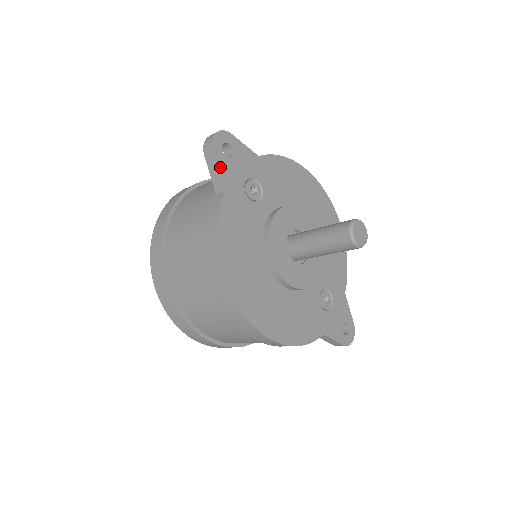
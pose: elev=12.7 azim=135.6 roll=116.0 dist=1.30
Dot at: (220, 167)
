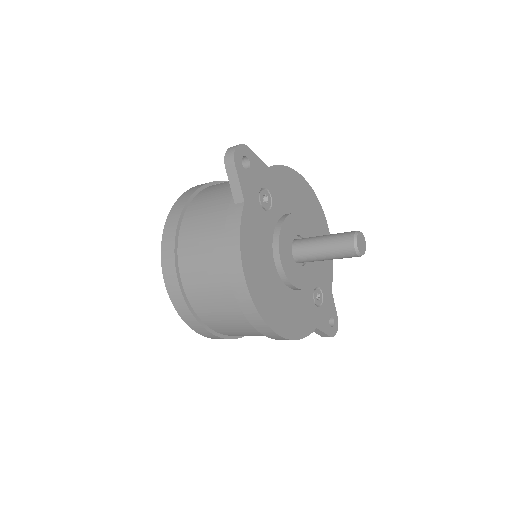
Dot at: (240, 179)
